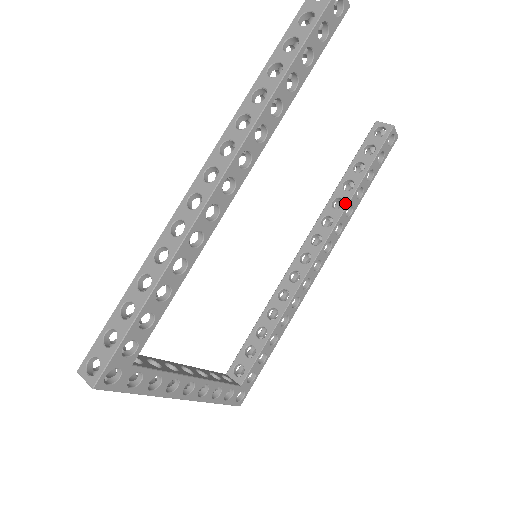
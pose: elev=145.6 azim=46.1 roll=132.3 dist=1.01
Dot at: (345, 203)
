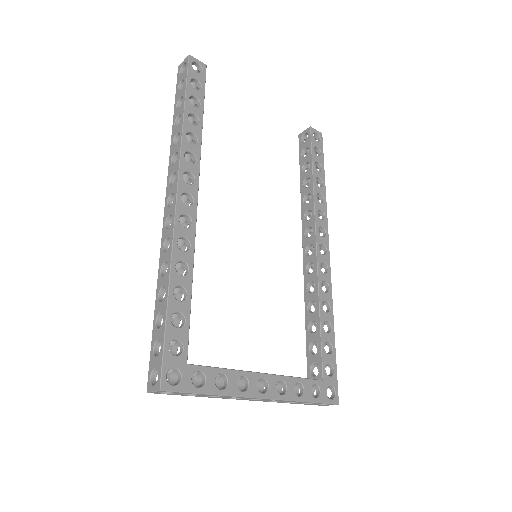
Dot at: (311, 194)
